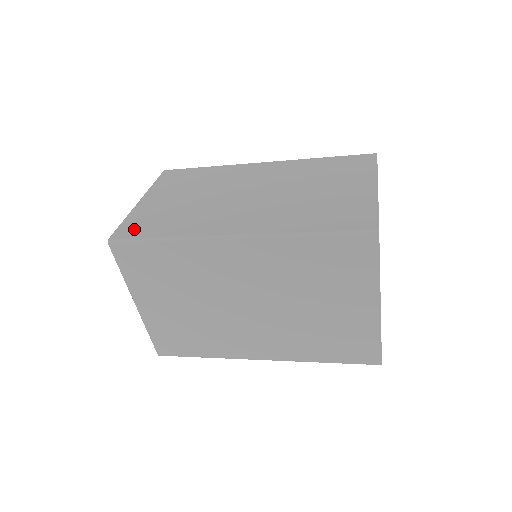
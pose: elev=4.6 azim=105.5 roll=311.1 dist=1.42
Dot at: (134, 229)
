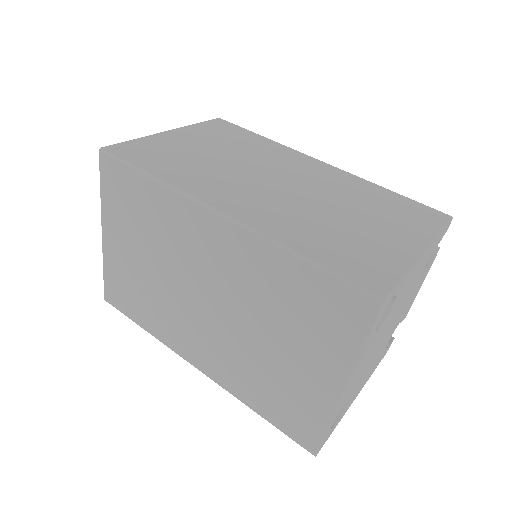
Dot at: (134, 152)
